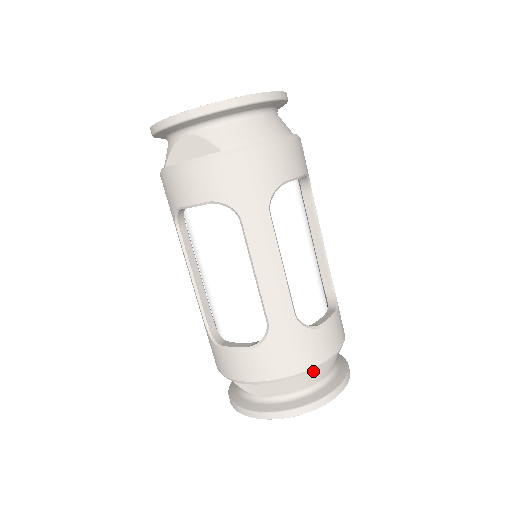
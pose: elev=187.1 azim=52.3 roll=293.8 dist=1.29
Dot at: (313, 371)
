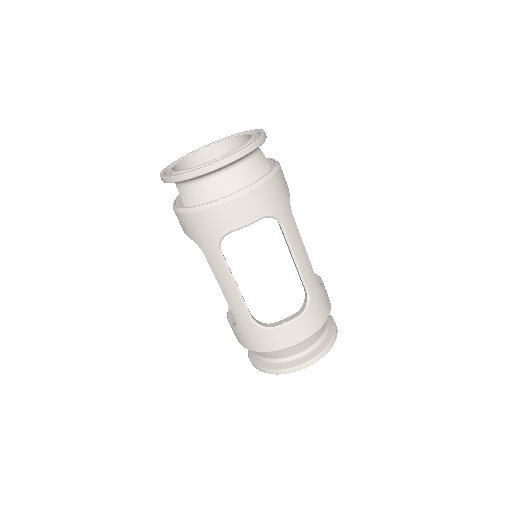
Dot at: (274, 352)
